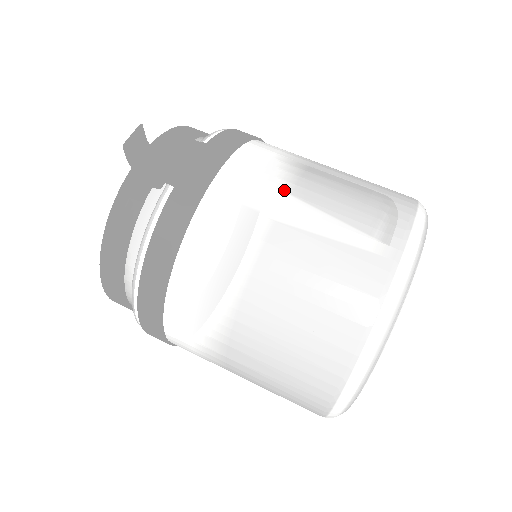
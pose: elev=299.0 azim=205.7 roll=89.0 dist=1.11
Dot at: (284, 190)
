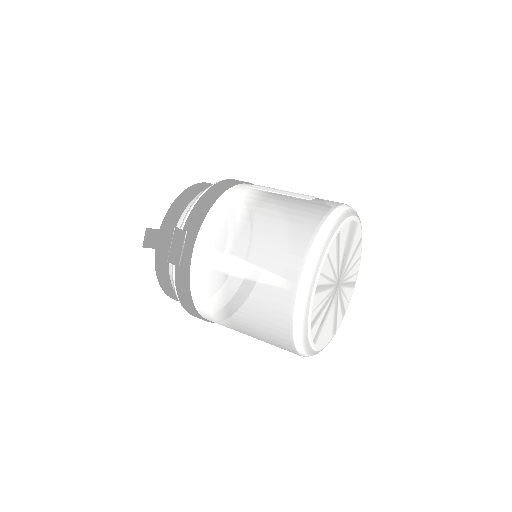
Dot at: (229, 252)
